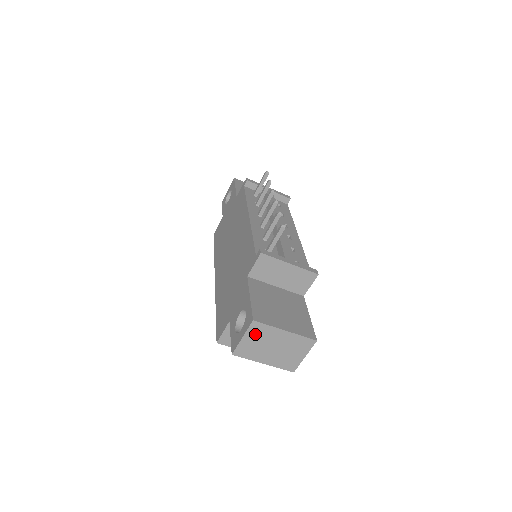
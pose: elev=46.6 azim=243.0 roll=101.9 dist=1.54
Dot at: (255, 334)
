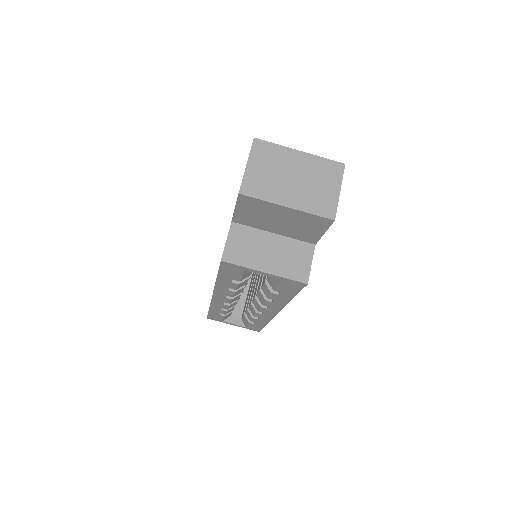
Dot at: (262, 158)
